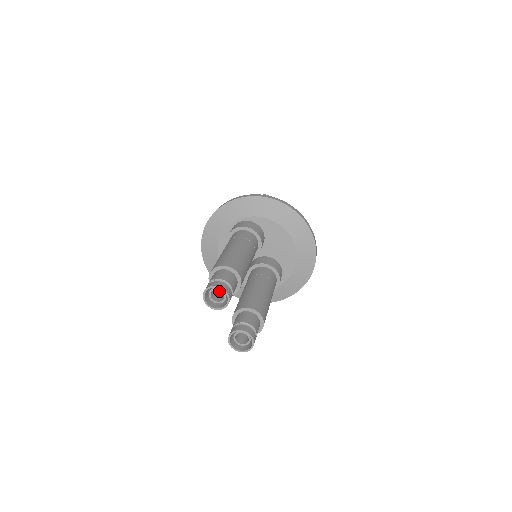
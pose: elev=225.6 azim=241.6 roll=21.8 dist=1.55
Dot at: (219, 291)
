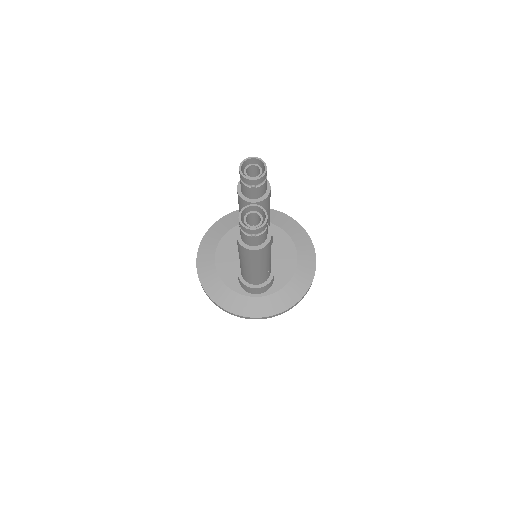
Dot at: occluded
